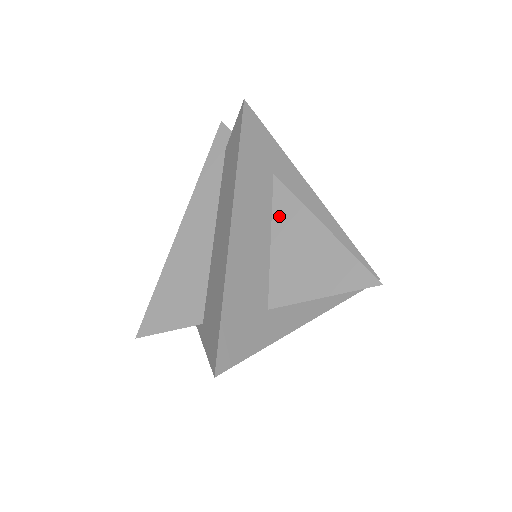
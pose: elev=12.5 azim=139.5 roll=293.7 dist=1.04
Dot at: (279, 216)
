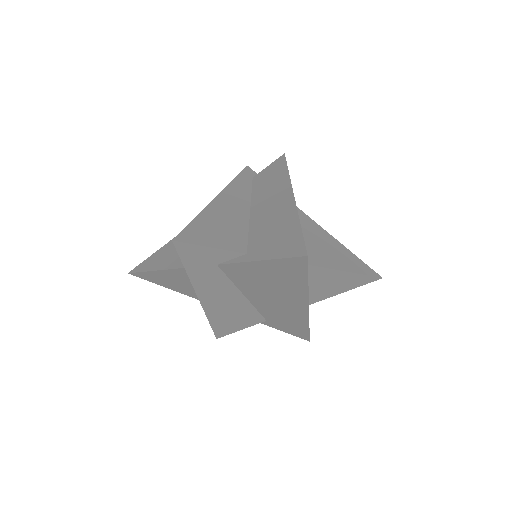
Dot at: (301, 222)
